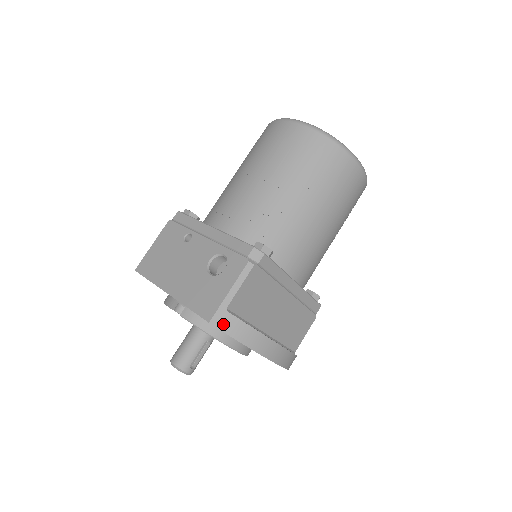
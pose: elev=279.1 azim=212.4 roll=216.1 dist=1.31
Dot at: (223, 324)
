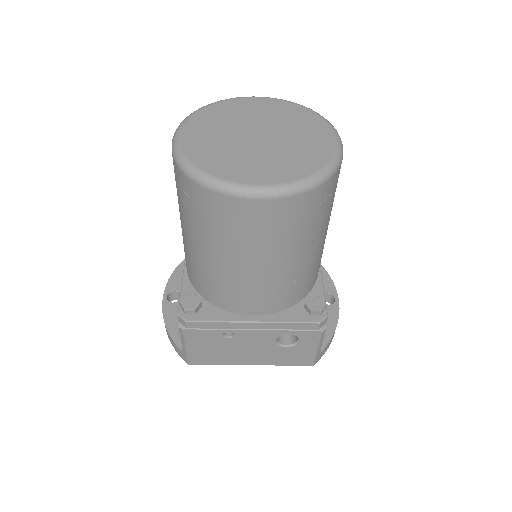
Dot at: occluded
